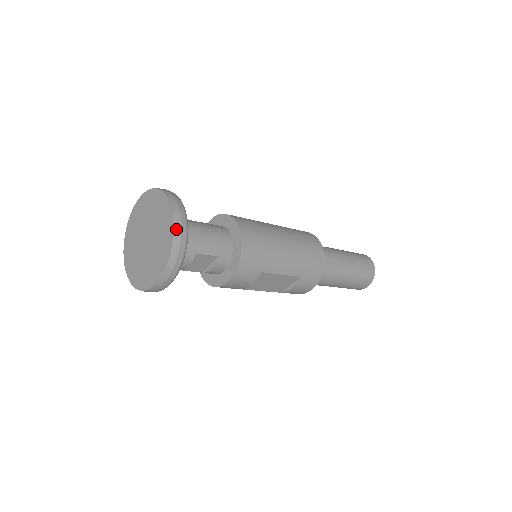
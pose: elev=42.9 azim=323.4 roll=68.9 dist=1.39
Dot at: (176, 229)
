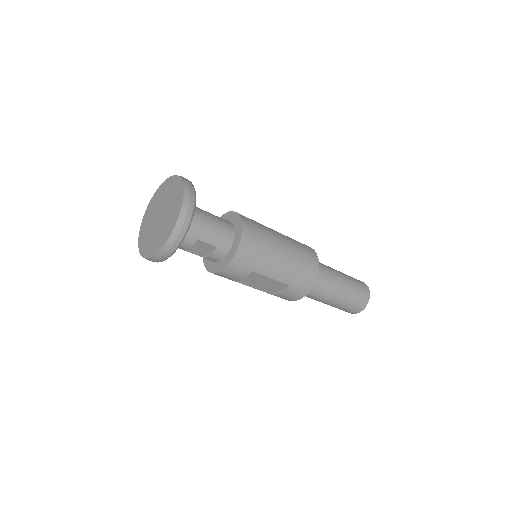
Dot at: (182, 215)
